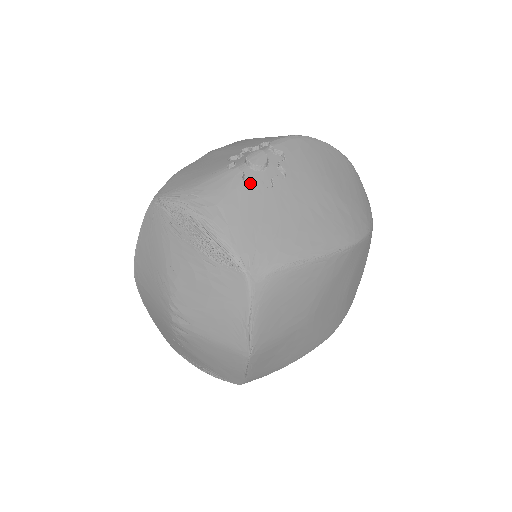
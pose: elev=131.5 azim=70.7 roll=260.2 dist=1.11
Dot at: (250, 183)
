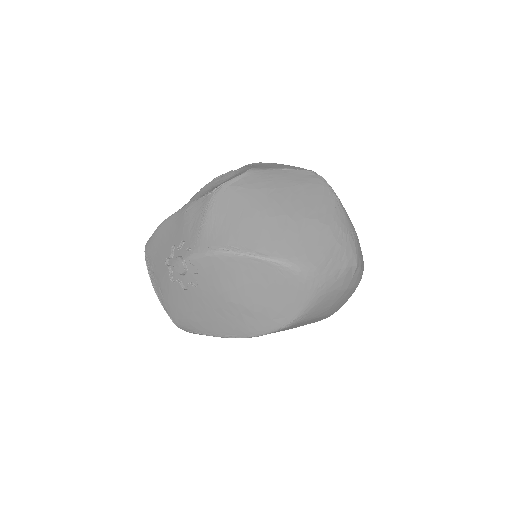
Dot at: (173, 282)
